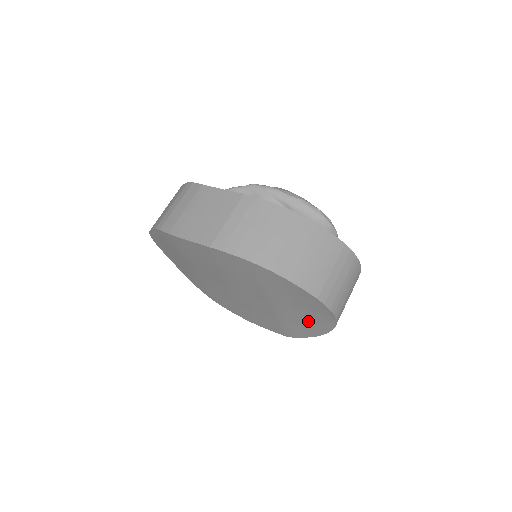
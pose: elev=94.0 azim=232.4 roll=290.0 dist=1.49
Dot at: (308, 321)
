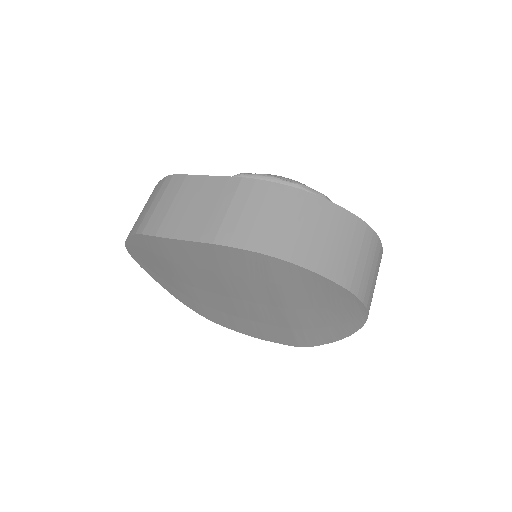
Dot at: (330, 323)
